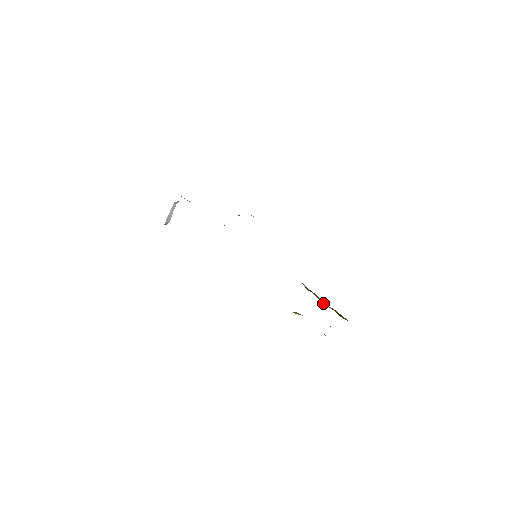
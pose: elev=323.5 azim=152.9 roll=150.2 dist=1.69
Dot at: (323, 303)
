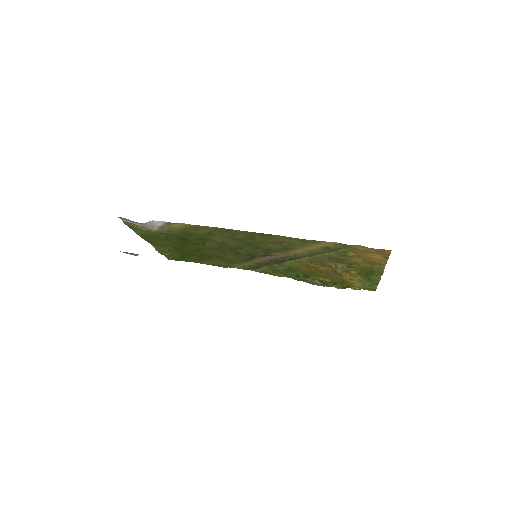
Dot at: (323, 282)
